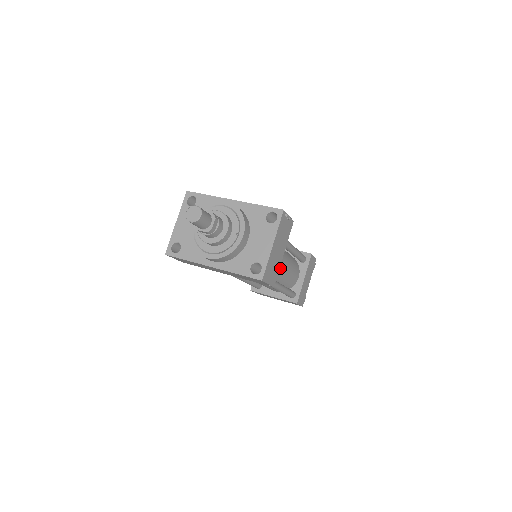
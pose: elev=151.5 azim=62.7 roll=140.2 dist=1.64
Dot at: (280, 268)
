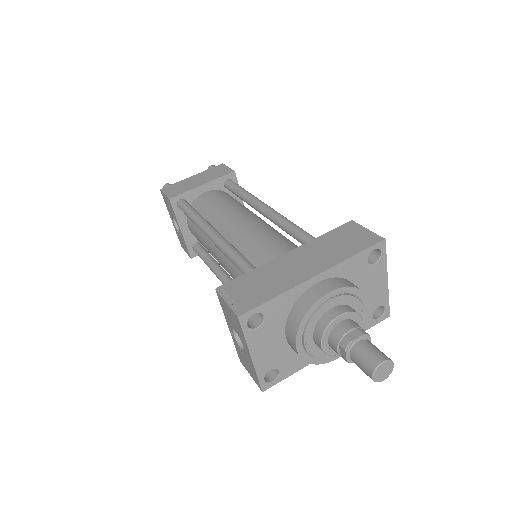
Dot at: occluded
